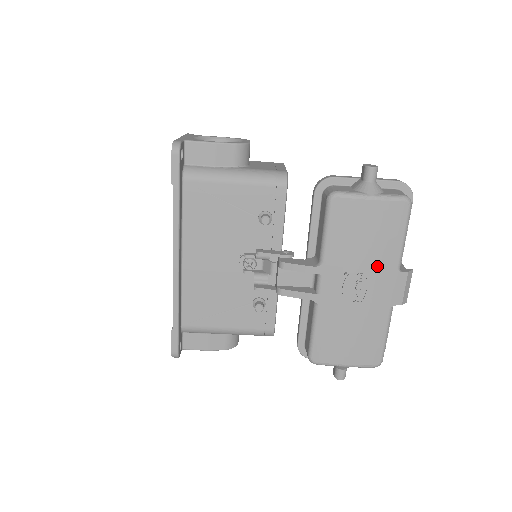
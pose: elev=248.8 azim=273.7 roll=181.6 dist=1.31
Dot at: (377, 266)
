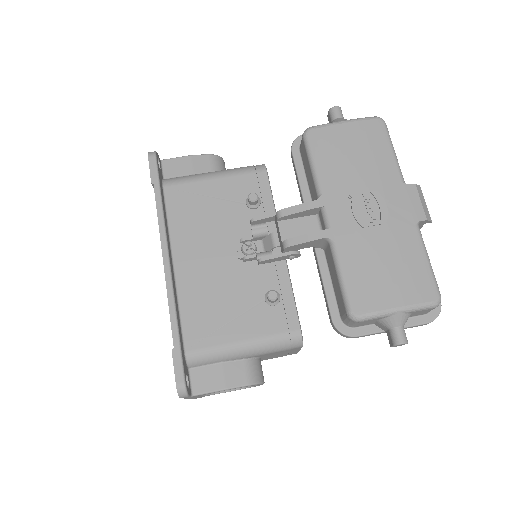
Dot at: (379, 182)
